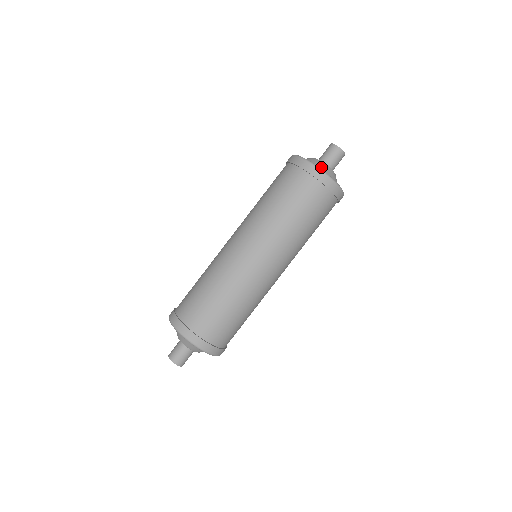
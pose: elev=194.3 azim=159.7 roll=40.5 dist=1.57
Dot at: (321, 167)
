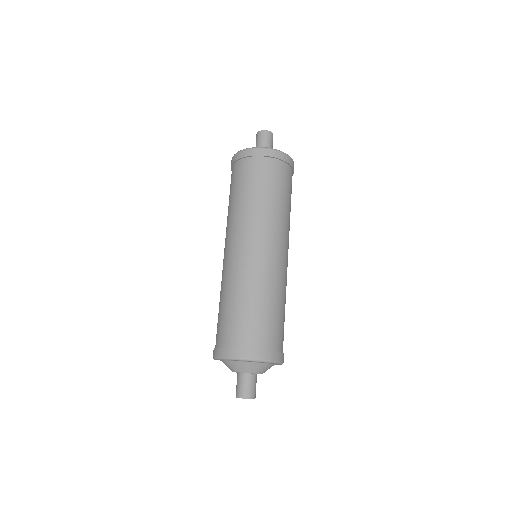
Dot at: occluded
